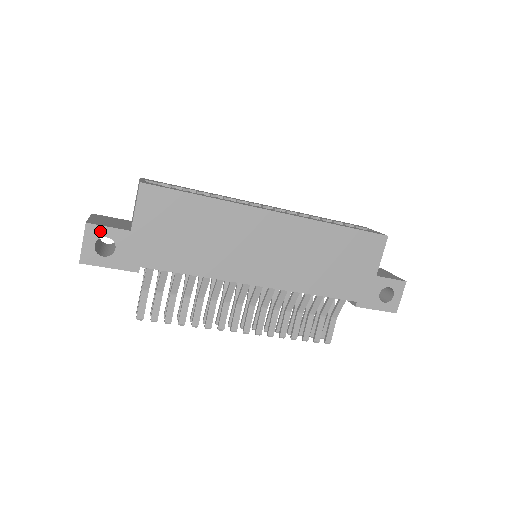
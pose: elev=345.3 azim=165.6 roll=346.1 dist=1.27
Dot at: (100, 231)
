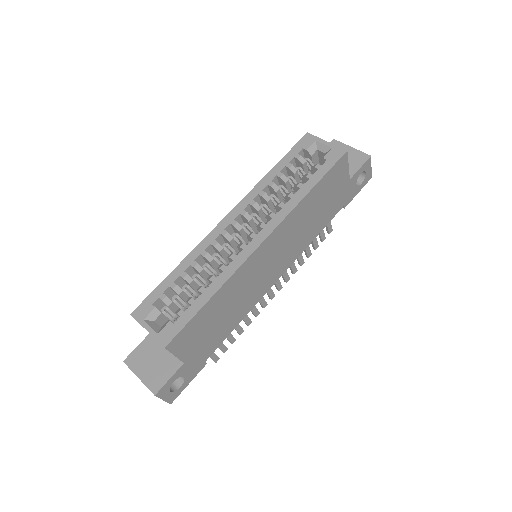
Dot at: (167, 386)
